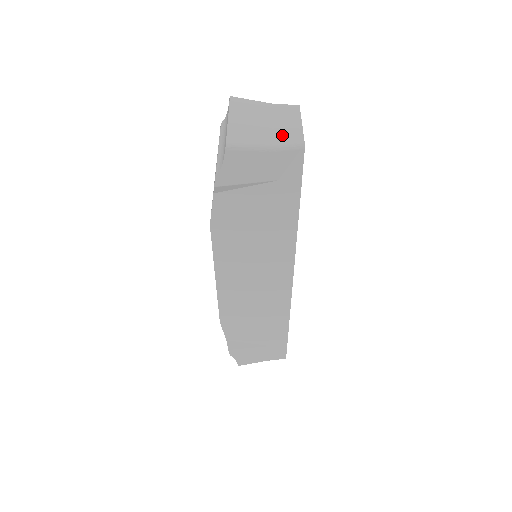
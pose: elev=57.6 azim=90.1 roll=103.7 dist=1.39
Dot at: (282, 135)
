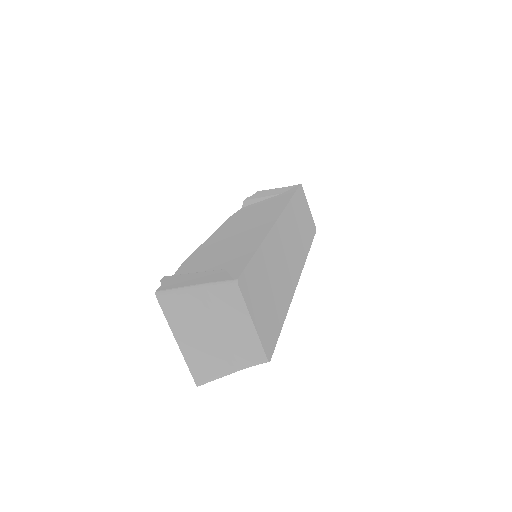
Dot at: (241, 351)
